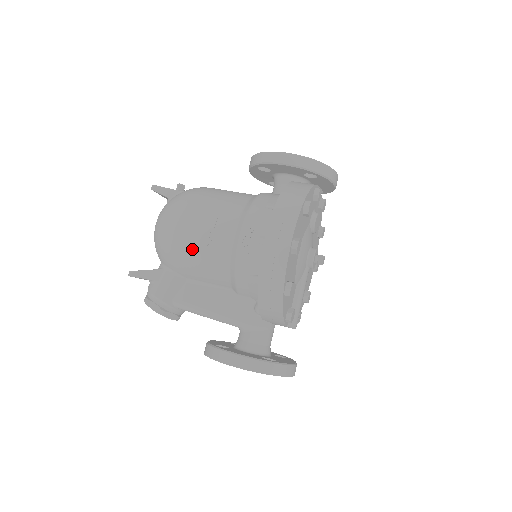
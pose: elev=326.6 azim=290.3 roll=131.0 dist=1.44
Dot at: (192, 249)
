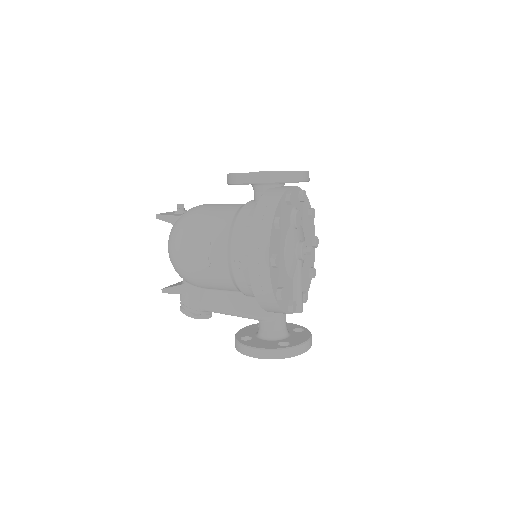
Dot at: (199, 271)
